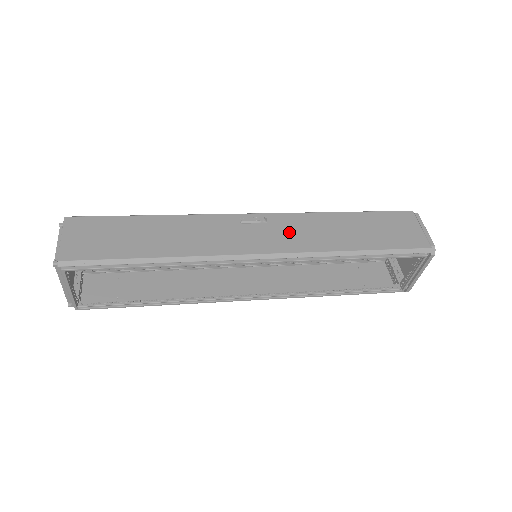
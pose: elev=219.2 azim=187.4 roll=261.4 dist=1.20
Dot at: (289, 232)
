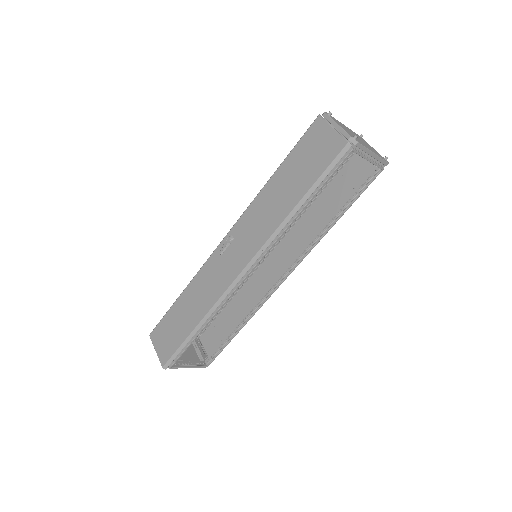
Dot at: (249, 234)
